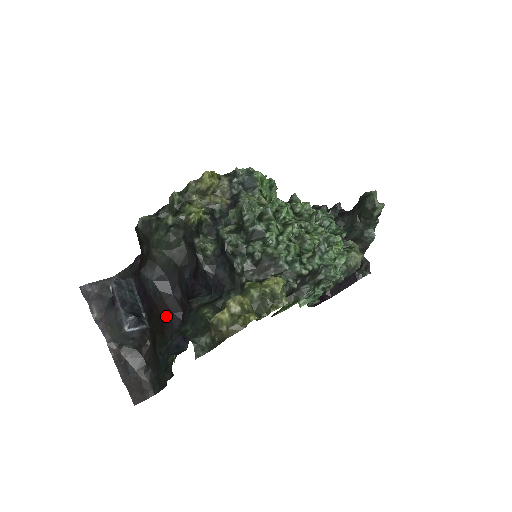
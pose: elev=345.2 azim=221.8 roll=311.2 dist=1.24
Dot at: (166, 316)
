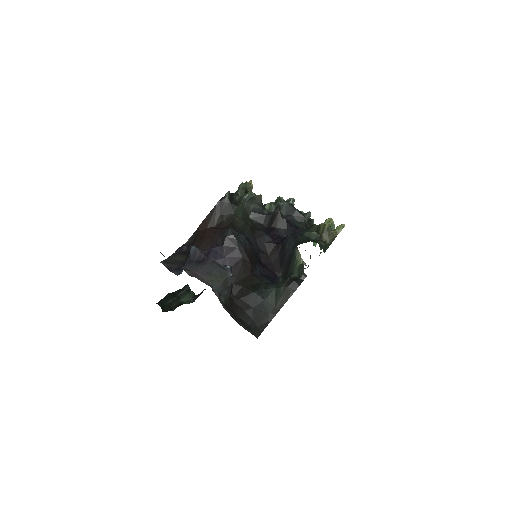
Dot at: (253, 265)
